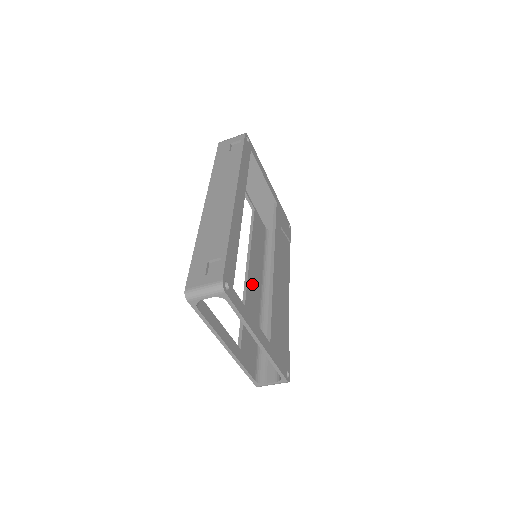
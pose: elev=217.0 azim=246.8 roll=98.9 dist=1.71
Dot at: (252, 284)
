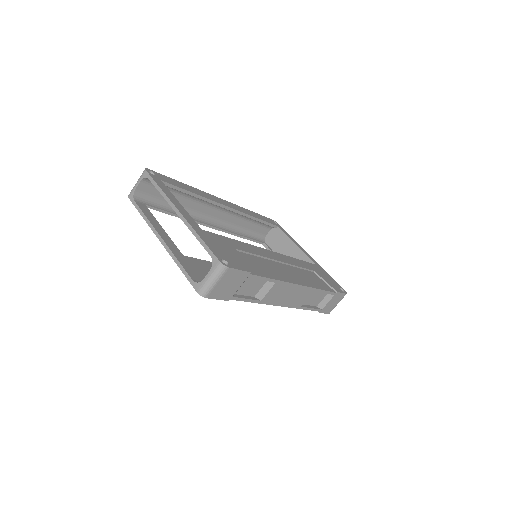
Dot at: occluded
